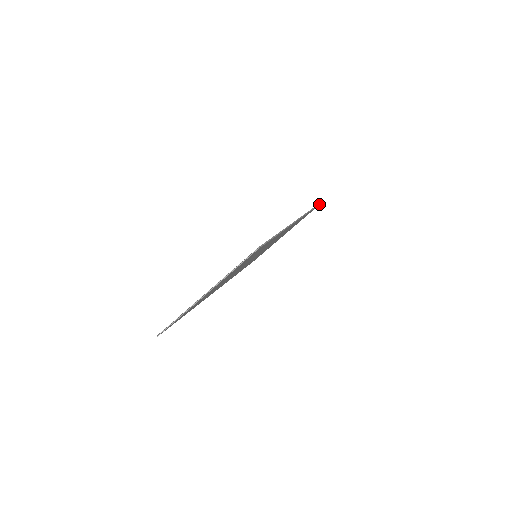
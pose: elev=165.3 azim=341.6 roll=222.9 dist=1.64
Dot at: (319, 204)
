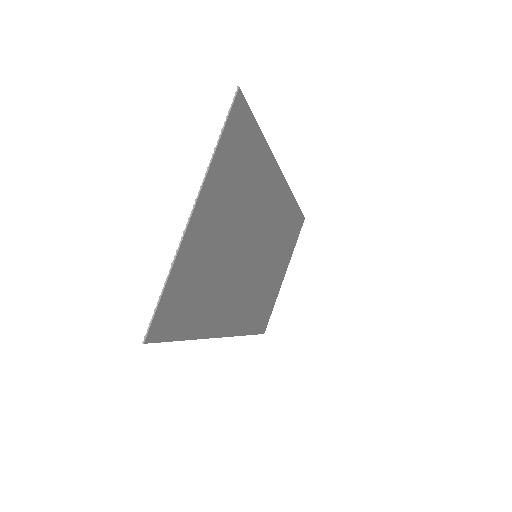
Dot at: (302, 215)
